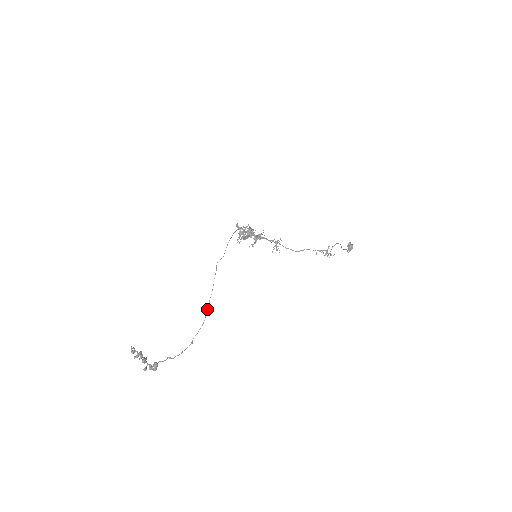
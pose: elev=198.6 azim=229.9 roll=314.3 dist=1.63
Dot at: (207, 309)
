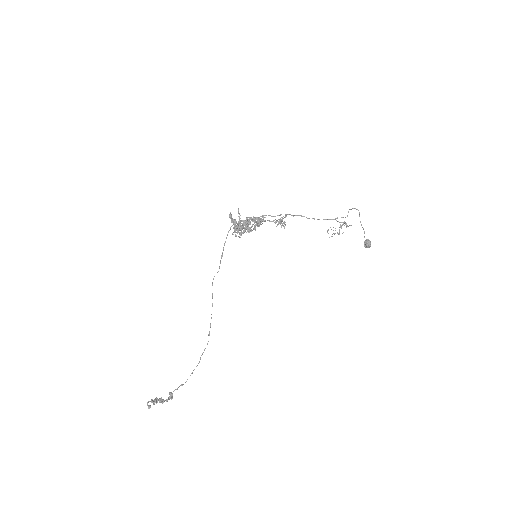
Dot at: (209, 332)
